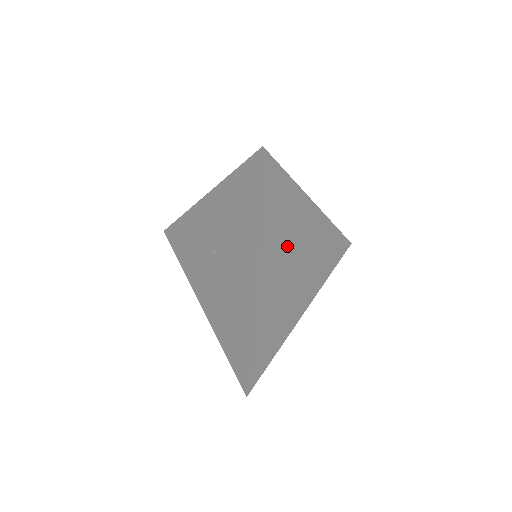
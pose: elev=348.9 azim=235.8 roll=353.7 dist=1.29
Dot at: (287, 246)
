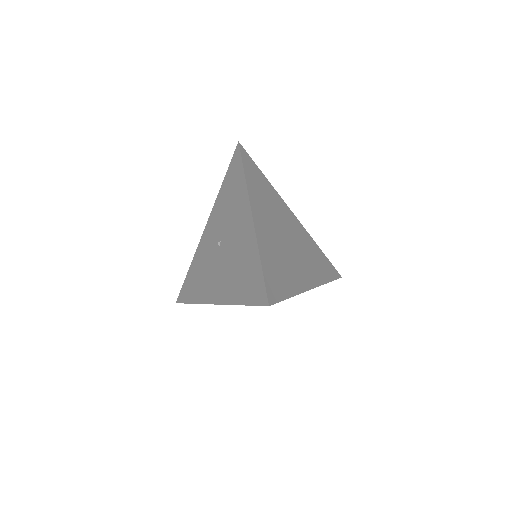
Dot at: (275, 217)
